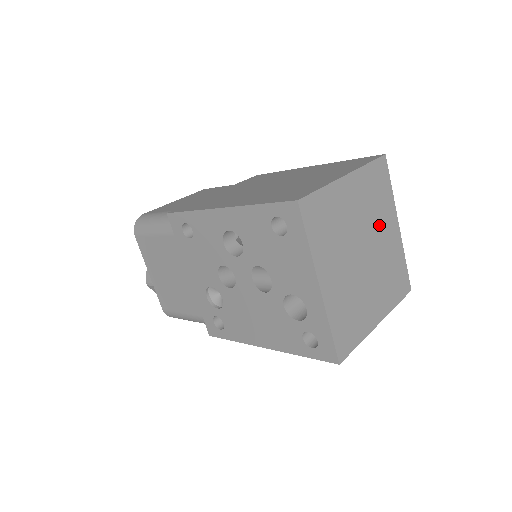
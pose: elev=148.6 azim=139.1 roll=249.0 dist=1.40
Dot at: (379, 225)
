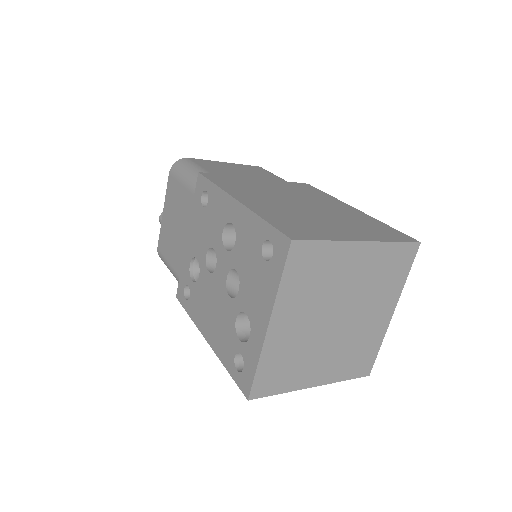
Dot at: (371, 303)
